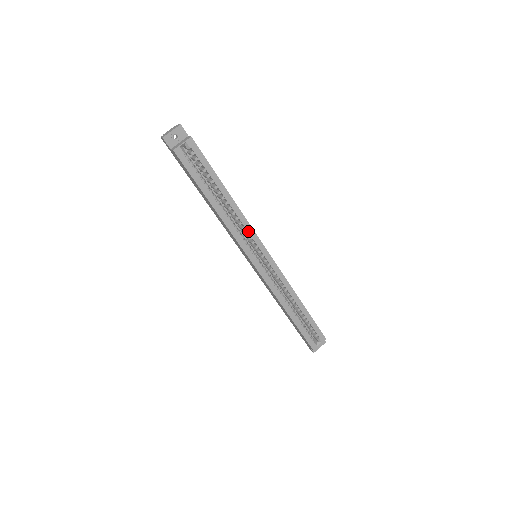
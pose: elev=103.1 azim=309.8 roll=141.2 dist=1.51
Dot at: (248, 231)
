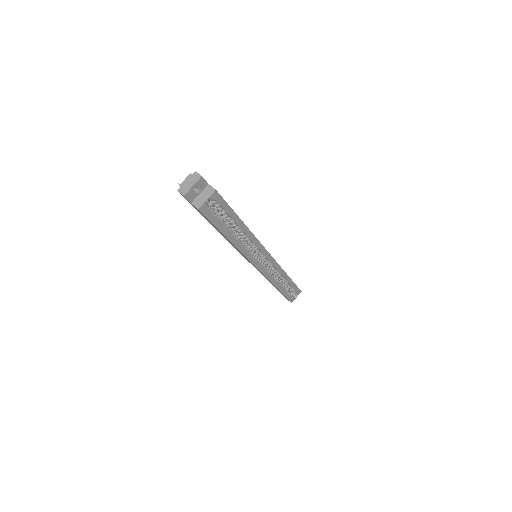
Dot at: (256, 246)
